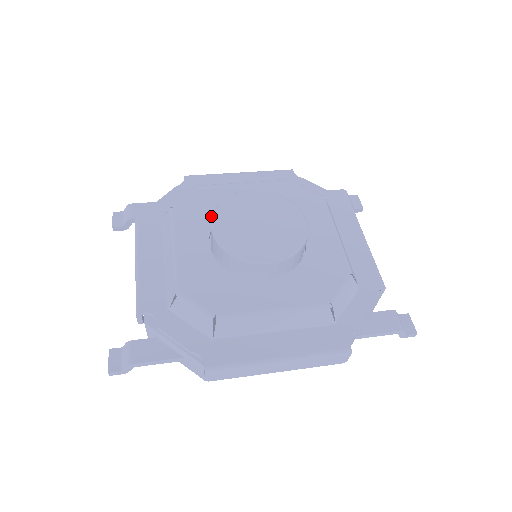
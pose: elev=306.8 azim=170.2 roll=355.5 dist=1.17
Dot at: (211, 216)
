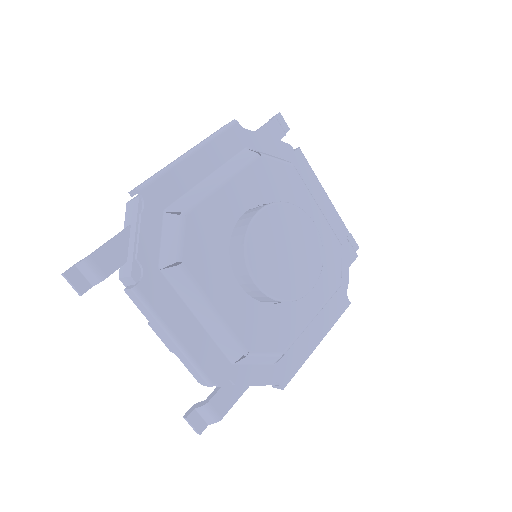
Dot at: (222, 251)
